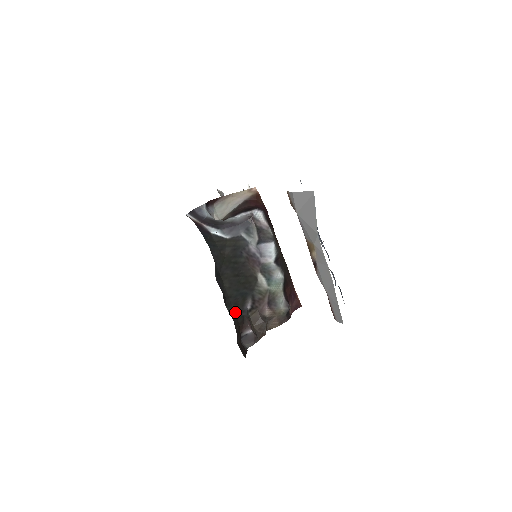
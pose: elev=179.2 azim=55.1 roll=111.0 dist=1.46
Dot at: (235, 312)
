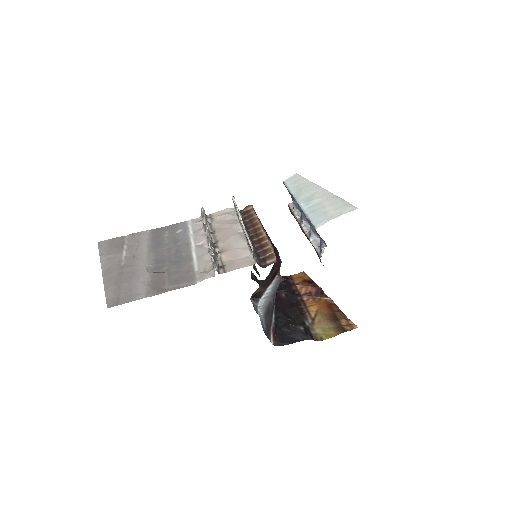
Dot at: occluded
